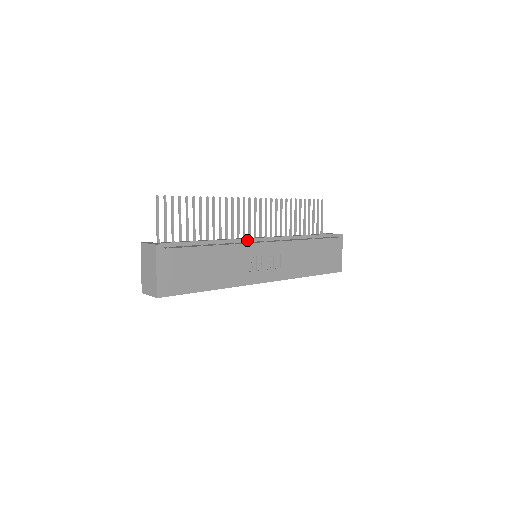
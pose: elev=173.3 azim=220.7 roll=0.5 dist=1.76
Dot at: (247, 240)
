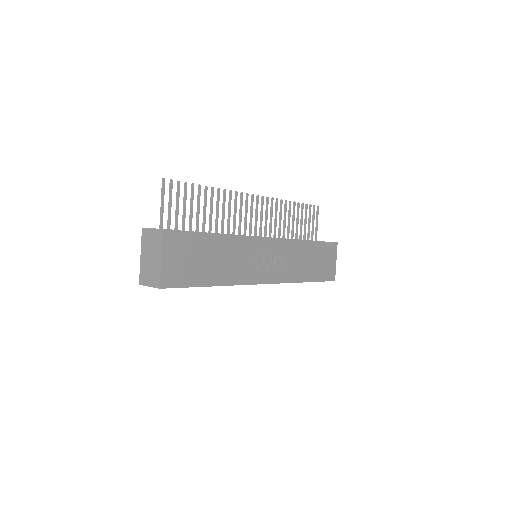
Dot at: (249, 237)
